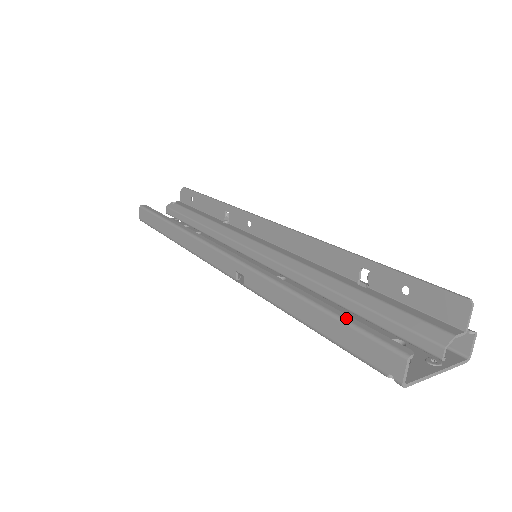
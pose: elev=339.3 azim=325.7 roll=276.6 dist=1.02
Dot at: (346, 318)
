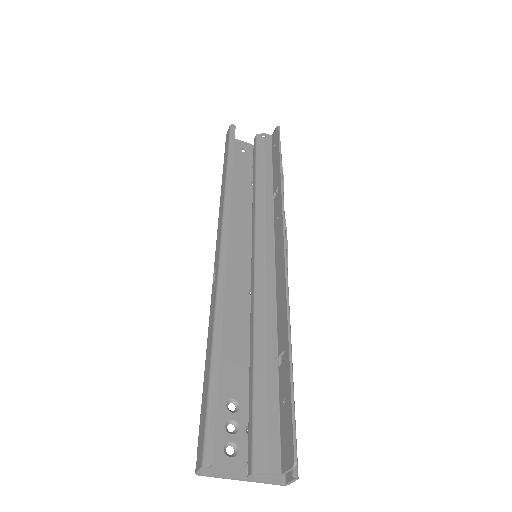
Dot at: (212, 393)
